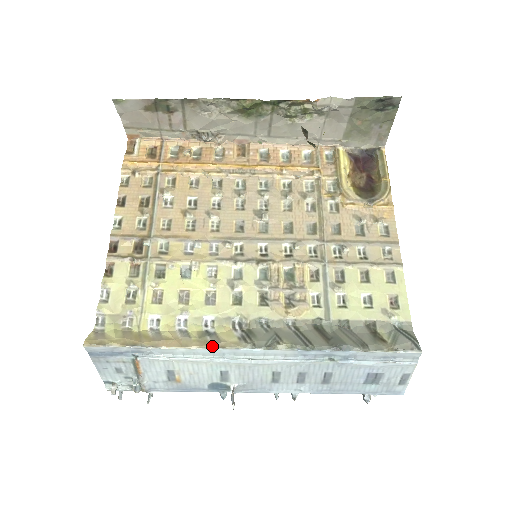
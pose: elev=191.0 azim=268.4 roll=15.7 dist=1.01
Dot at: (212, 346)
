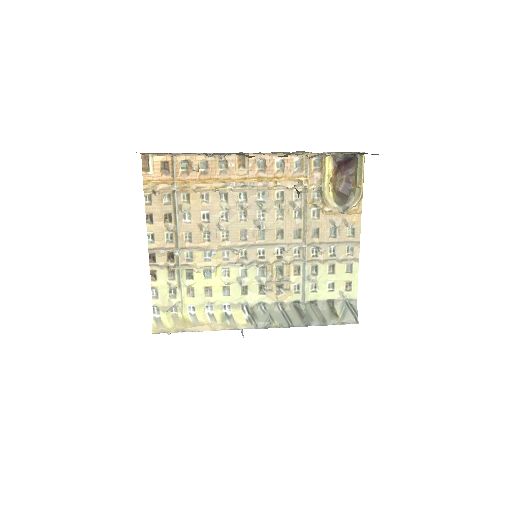
Dot at: (231, 329)
